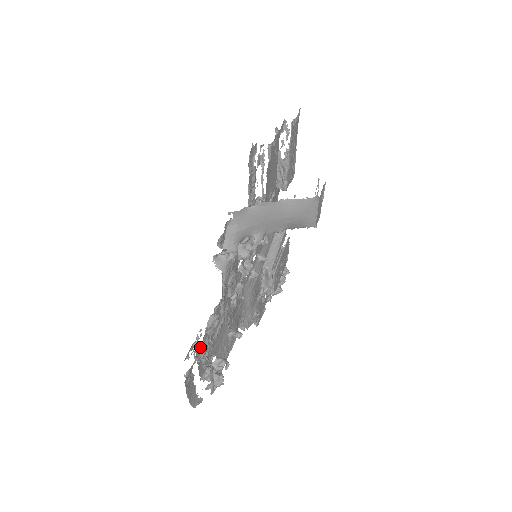
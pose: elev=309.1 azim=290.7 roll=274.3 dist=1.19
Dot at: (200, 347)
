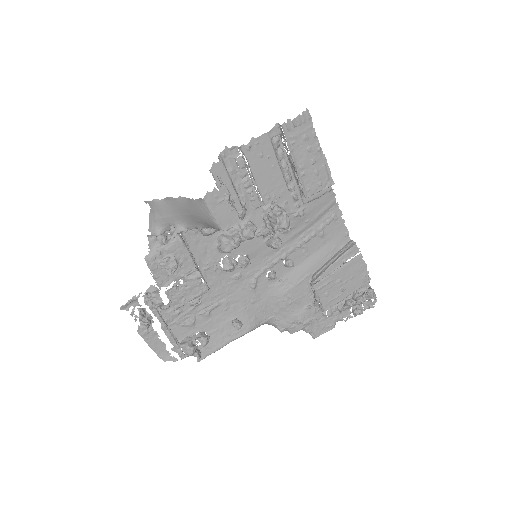
Dot at: (165, 312)
